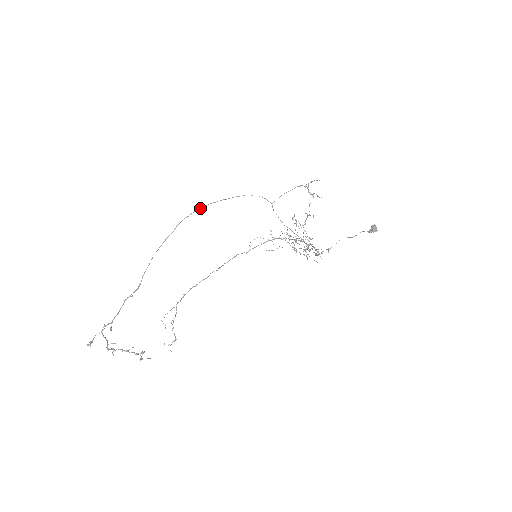
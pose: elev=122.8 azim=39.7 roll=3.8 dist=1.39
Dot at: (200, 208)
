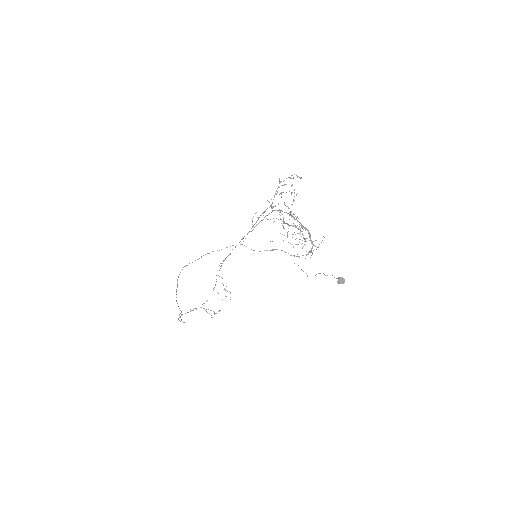
Dot at: (185, 266)
